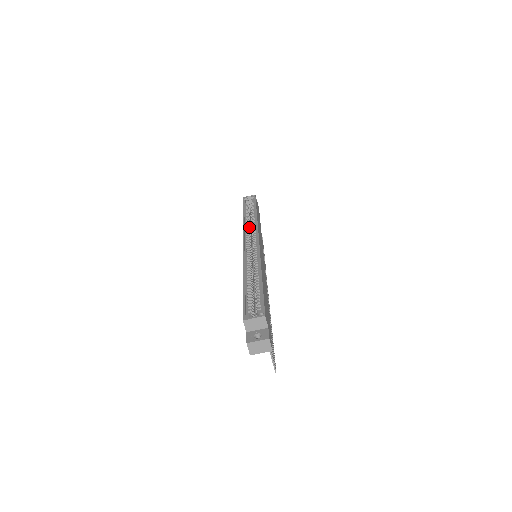
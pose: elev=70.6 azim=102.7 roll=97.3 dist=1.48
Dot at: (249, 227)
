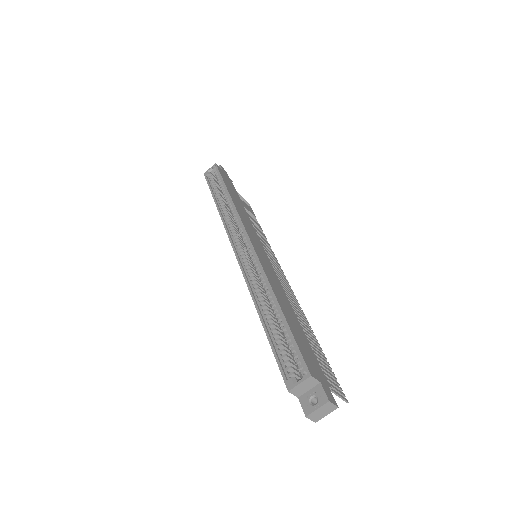
Dot at: (230, 220)
